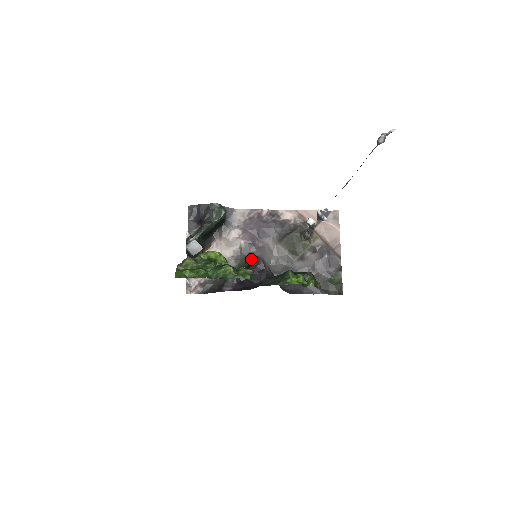
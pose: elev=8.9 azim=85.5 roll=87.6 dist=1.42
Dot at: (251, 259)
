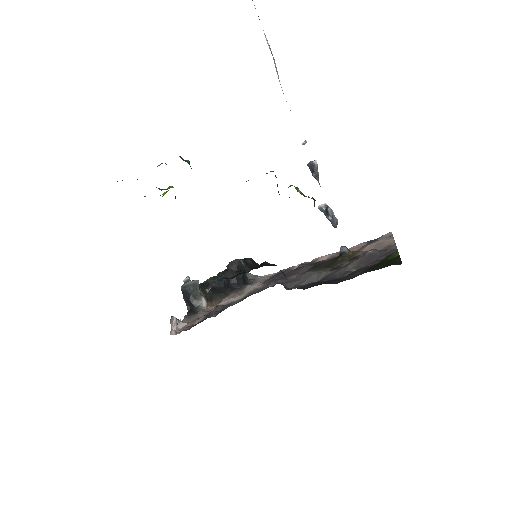
Dot at: (248, 259)
